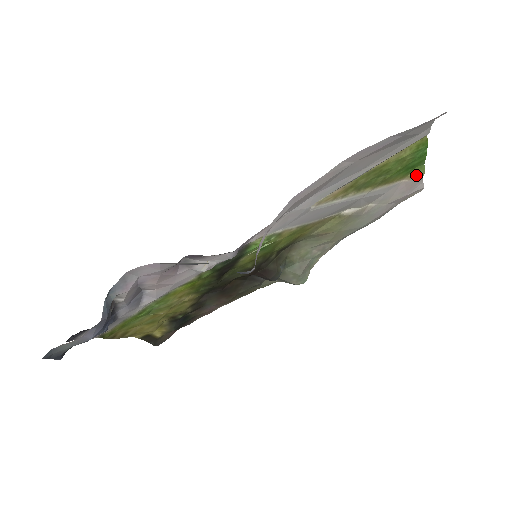
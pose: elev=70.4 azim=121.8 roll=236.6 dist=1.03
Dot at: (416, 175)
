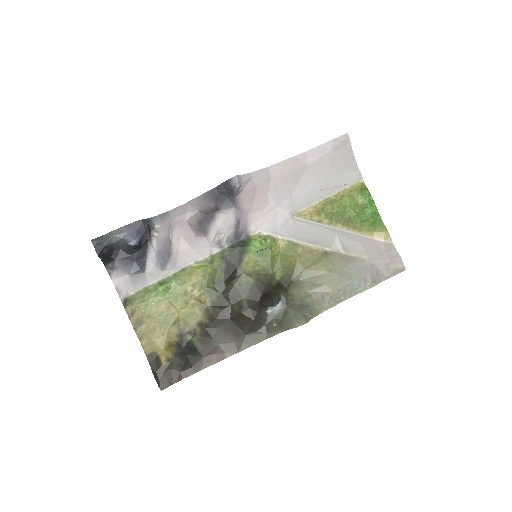
Dot at: (382, 233)
